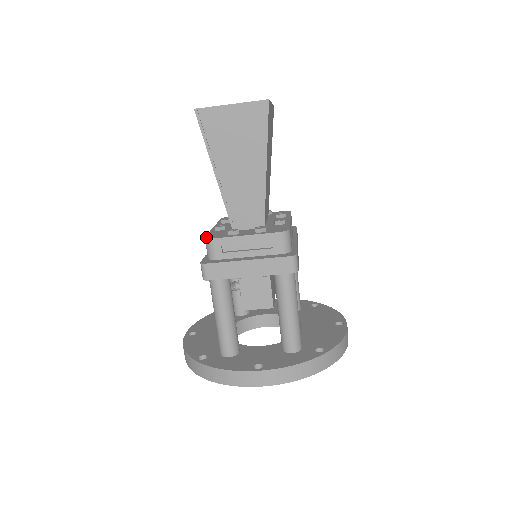
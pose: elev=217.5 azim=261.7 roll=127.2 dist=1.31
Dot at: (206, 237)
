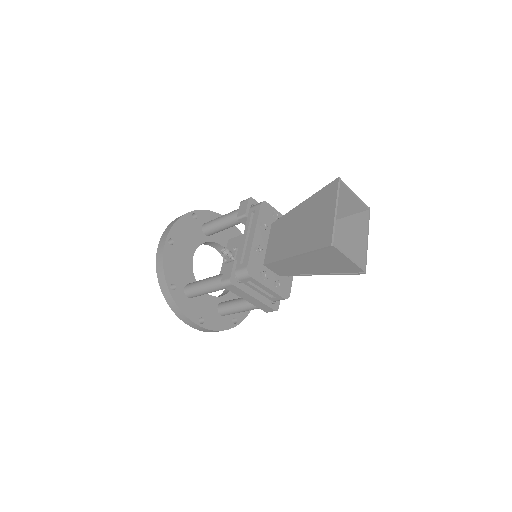
Dot at: (248, 269)
